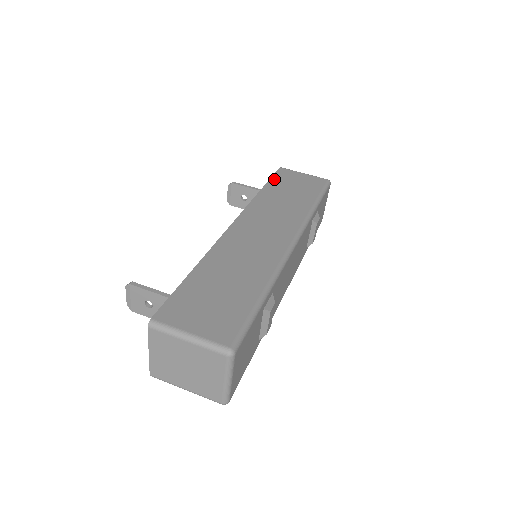
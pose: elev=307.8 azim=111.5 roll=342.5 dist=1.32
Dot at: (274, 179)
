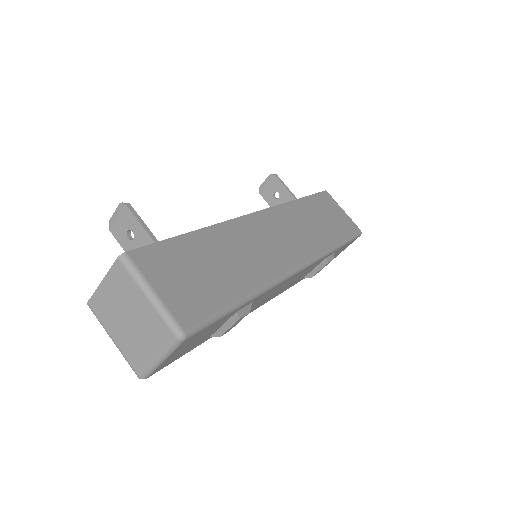
Dot at: (315, 197)
